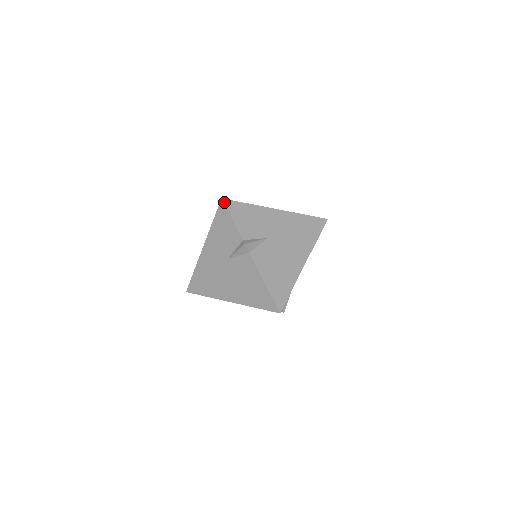
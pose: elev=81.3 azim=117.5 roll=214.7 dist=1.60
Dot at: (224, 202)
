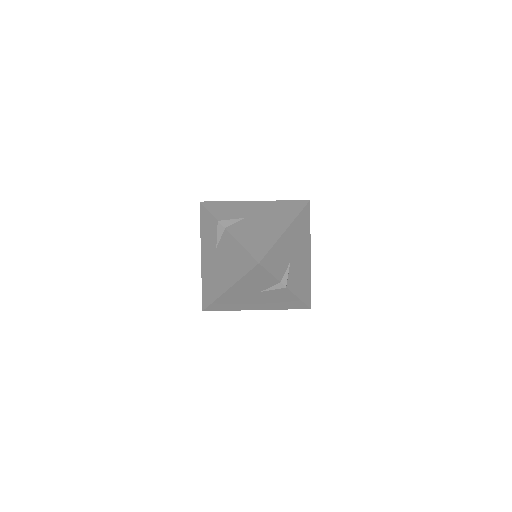
Dot at: (261, 265)
